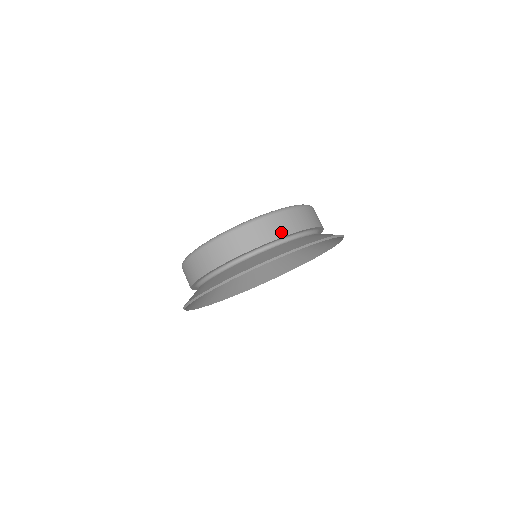
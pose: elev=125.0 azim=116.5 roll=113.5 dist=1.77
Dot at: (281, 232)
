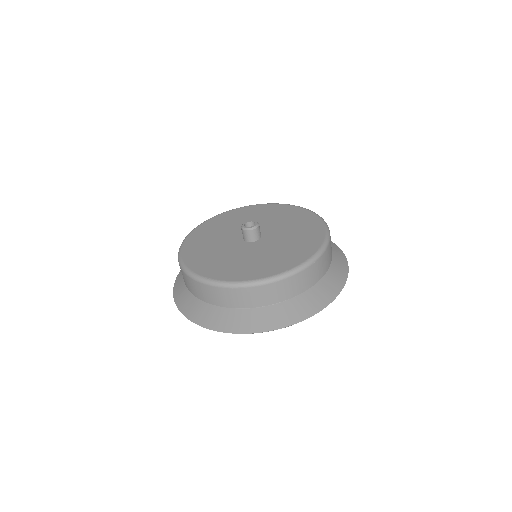
Dot at: (281, 297)
